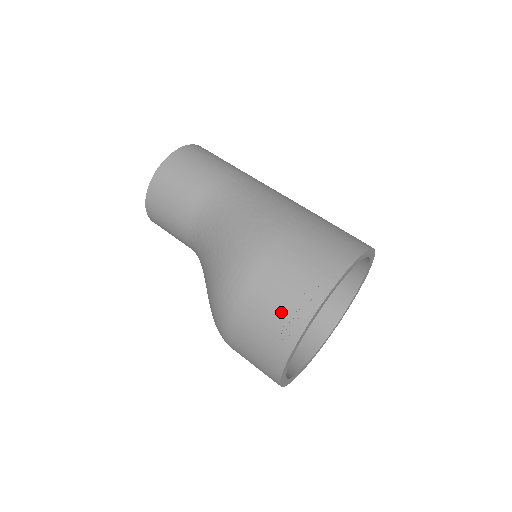
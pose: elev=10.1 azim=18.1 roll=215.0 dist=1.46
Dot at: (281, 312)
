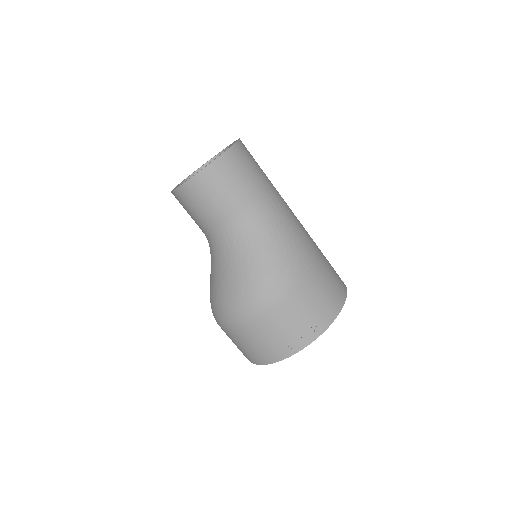
Dot at: (290, 334)
